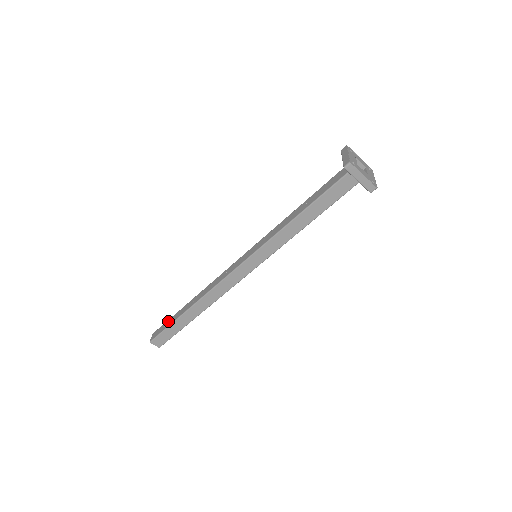
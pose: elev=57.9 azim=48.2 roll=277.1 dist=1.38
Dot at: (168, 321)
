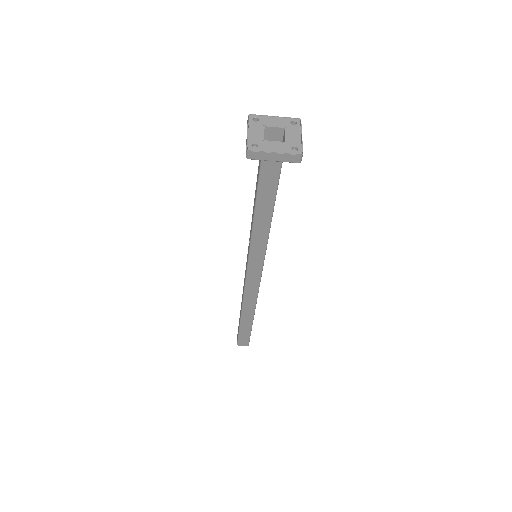
Dot at: occluded
